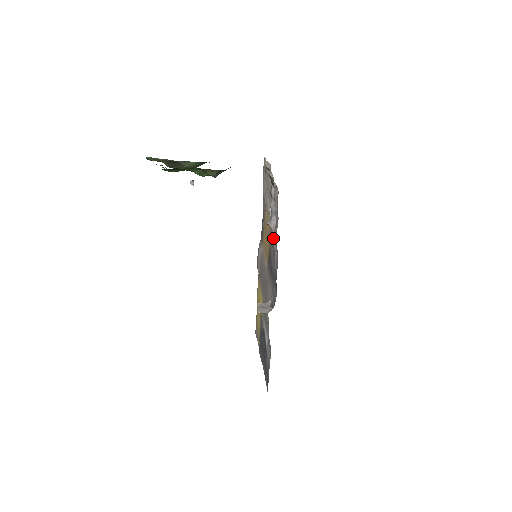
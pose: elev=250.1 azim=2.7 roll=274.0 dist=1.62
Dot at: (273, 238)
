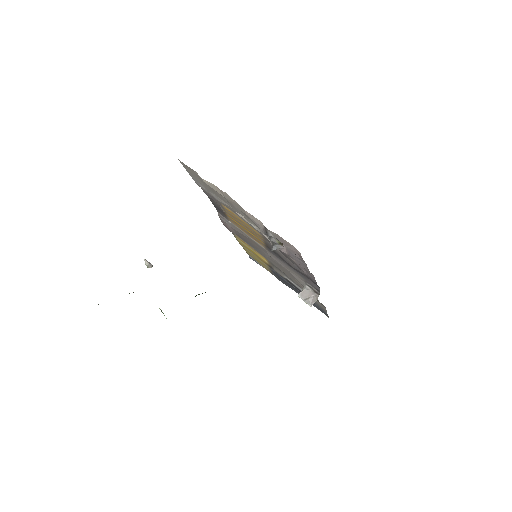
Dot at: (287, 256)
